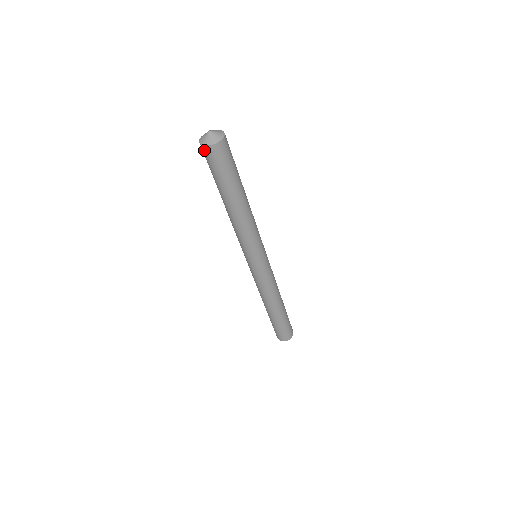
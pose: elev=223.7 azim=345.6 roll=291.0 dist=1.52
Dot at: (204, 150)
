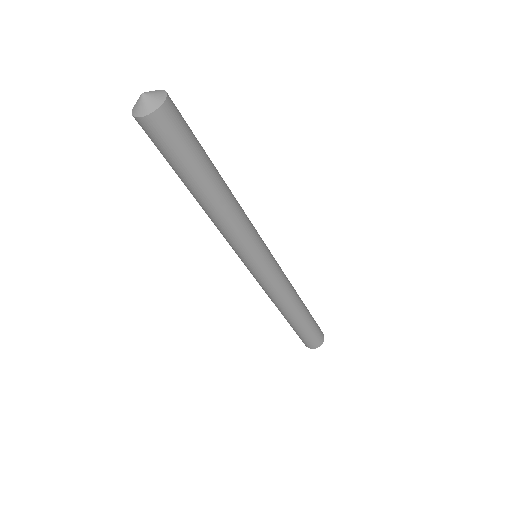
Dot at: (141, 125)
